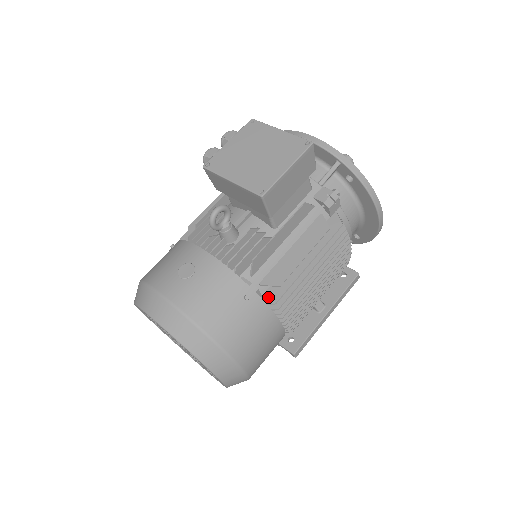
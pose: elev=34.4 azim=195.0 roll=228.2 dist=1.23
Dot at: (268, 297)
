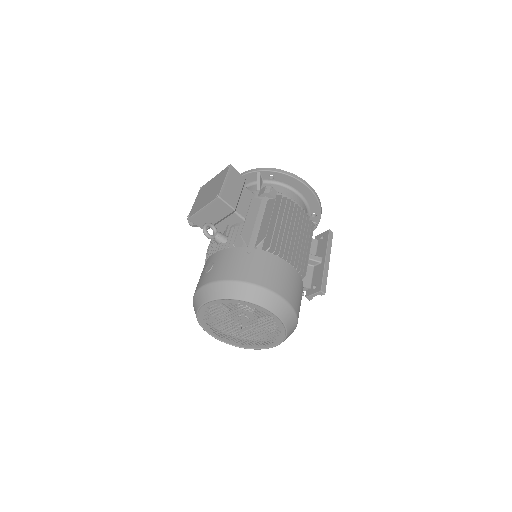
Dot at: (264, 249)
